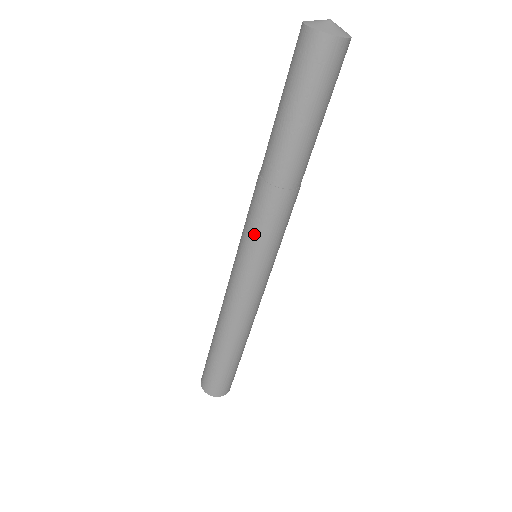
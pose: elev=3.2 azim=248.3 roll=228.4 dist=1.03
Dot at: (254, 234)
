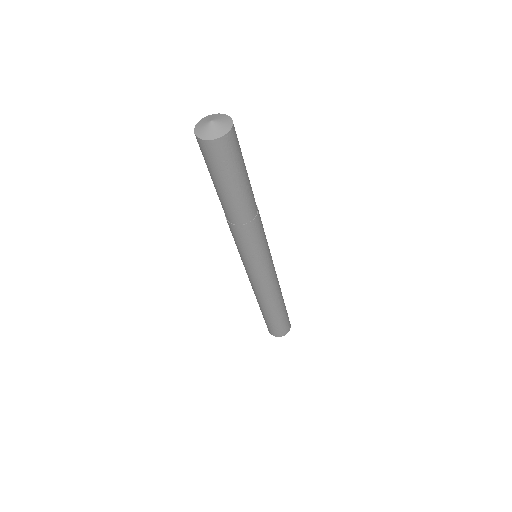
Dot at: occluded
